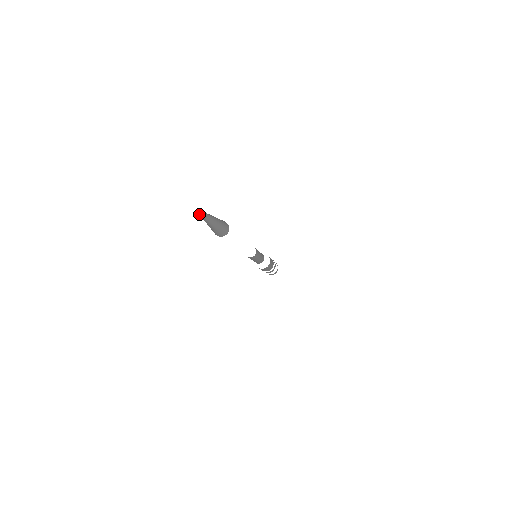
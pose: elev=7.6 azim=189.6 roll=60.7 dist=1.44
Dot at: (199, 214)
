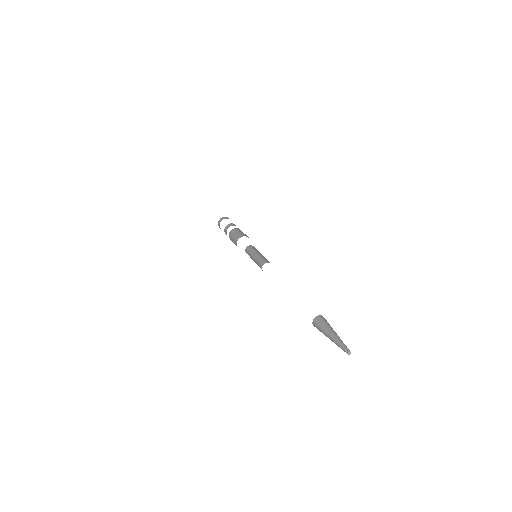
Dot at: (348, 354)
